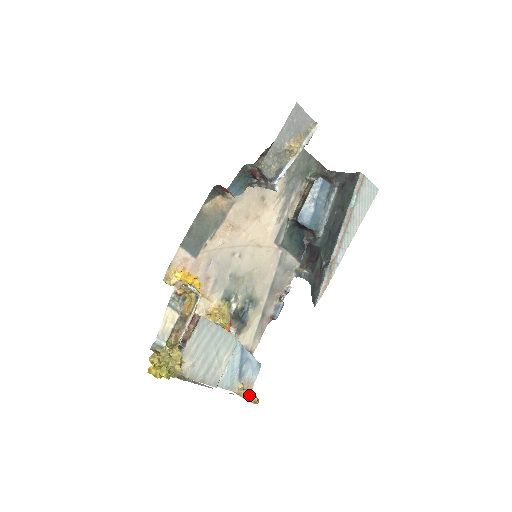
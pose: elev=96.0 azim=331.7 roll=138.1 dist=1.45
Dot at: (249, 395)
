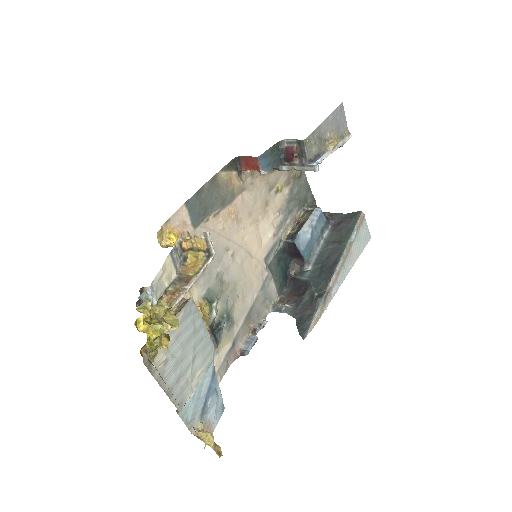
Dot at: (213, 440)
